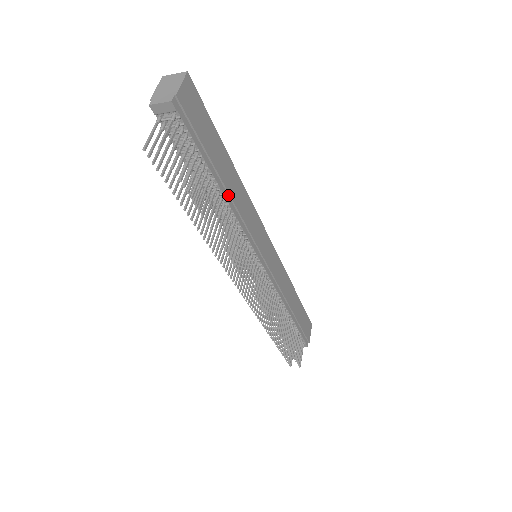
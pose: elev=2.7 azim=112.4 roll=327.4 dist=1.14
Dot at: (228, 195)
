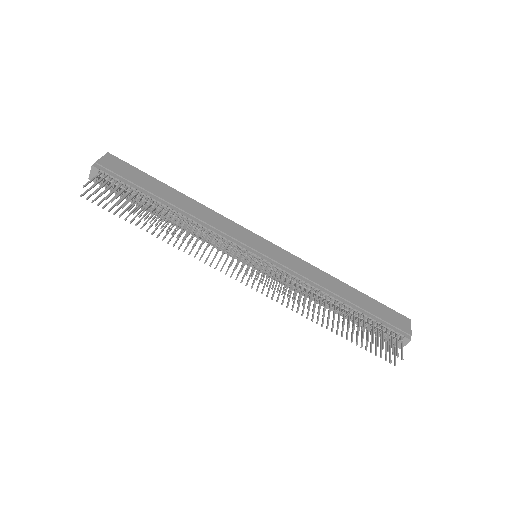
Dot at: (180, 210)
